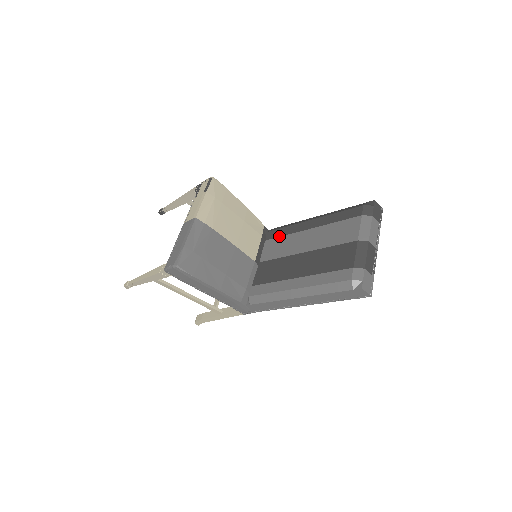
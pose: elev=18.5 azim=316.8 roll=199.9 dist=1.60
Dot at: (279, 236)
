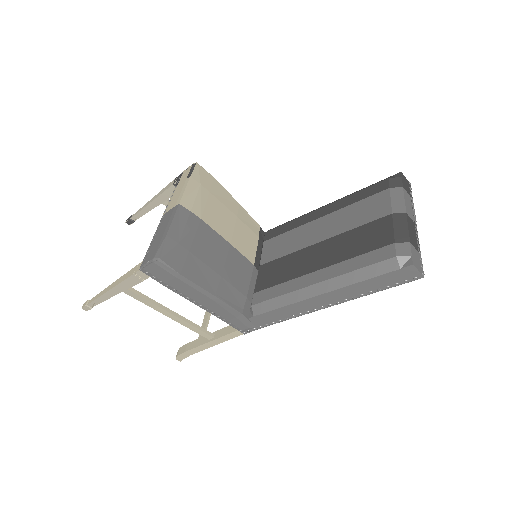
Dot at: (281, 233)
